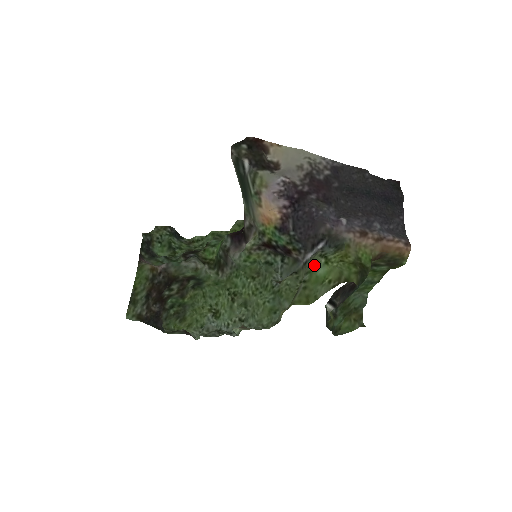
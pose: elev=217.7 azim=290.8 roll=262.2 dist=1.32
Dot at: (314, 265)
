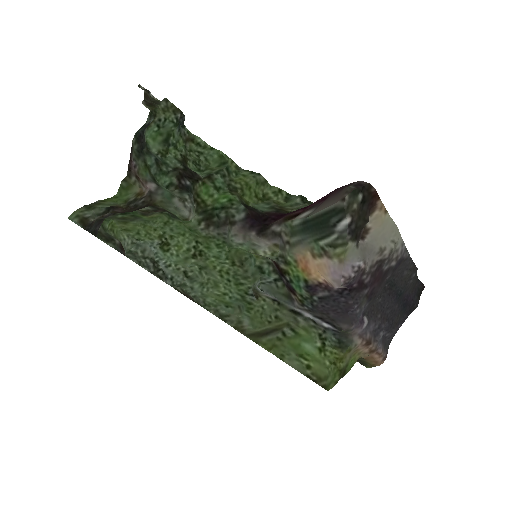
Dot at: (307, 336)
